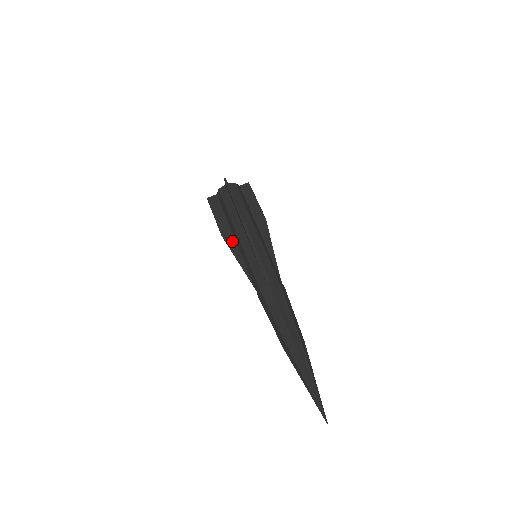
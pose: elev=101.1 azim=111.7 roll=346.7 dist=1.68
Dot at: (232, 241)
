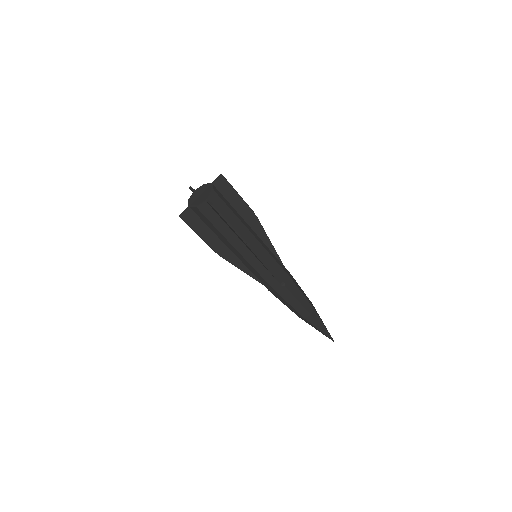
Dot at: (229, 254)
